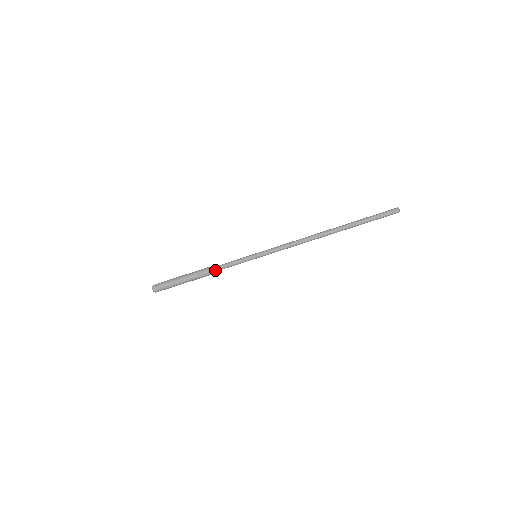
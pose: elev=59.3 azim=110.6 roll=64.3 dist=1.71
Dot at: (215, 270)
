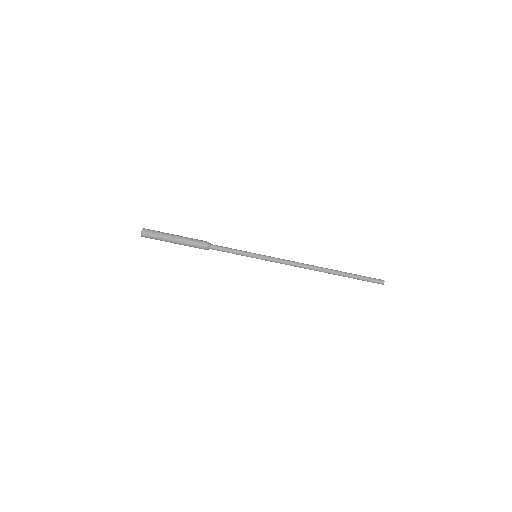
Dot at: (213, 249)
